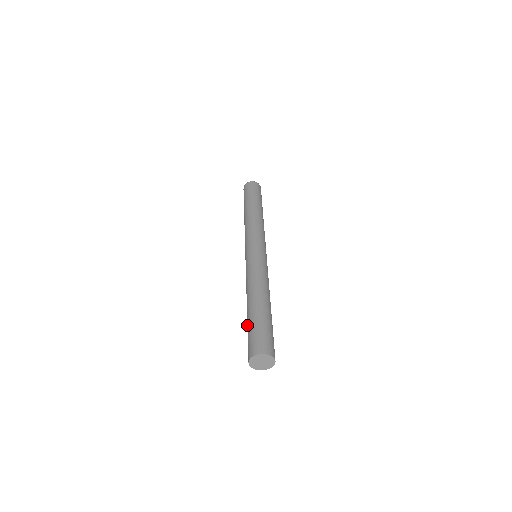
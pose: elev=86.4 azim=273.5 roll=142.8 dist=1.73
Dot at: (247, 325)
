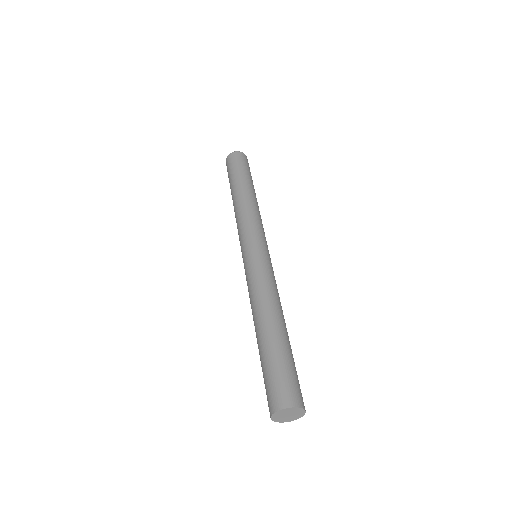
Dot at: (268, 353)
